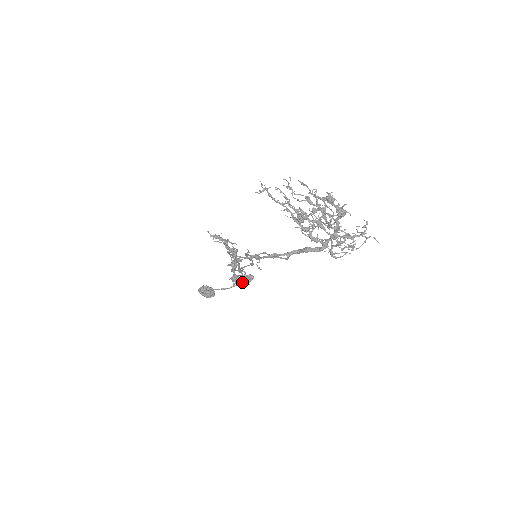
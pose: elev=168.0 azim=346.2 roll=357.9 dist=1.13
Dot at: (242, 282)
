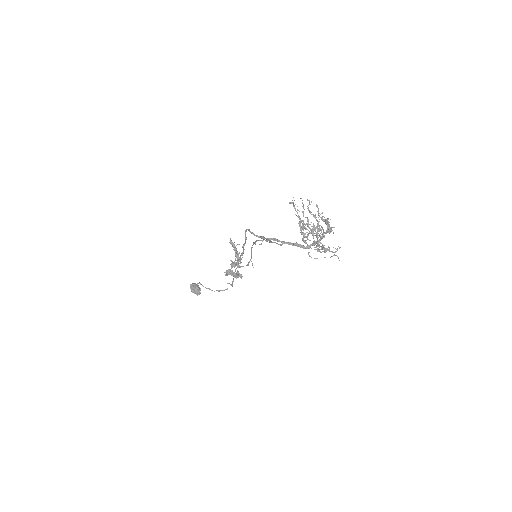
Dot at: (233, 274)
